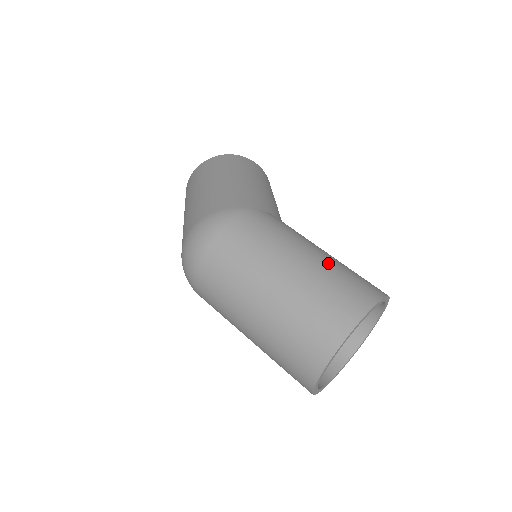
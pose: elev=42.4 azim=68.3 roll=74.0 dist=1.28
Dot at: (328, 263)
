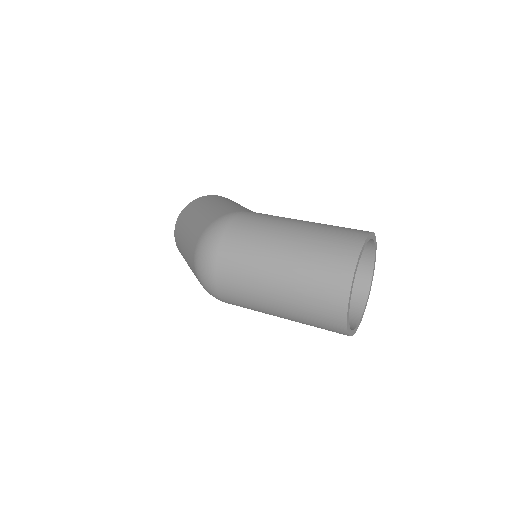
Dot at: (319, 224)
